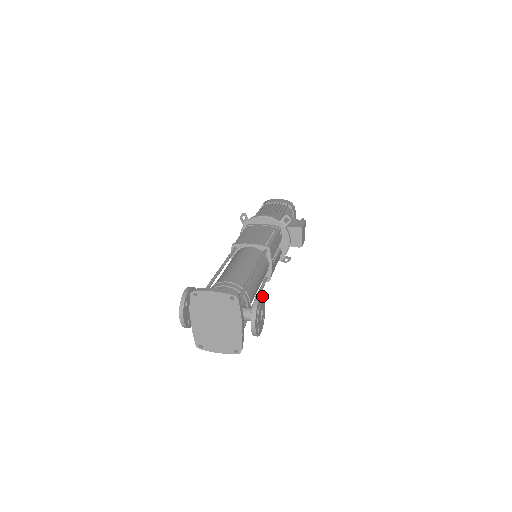
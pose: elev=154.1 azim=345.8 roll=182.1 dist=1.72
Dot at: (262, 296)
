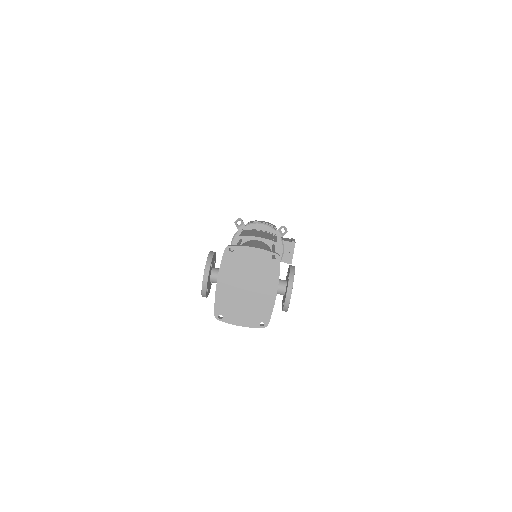
Dot at: occluded
